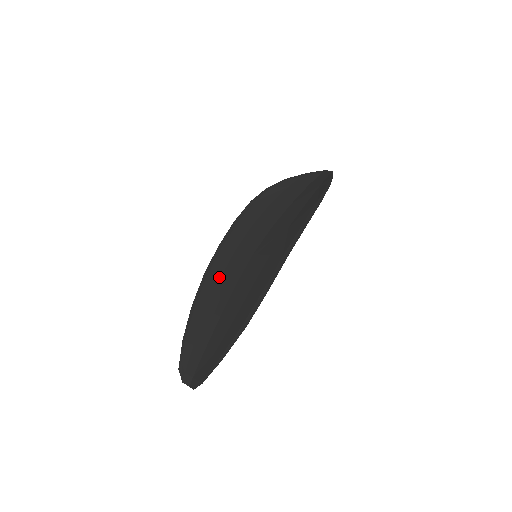
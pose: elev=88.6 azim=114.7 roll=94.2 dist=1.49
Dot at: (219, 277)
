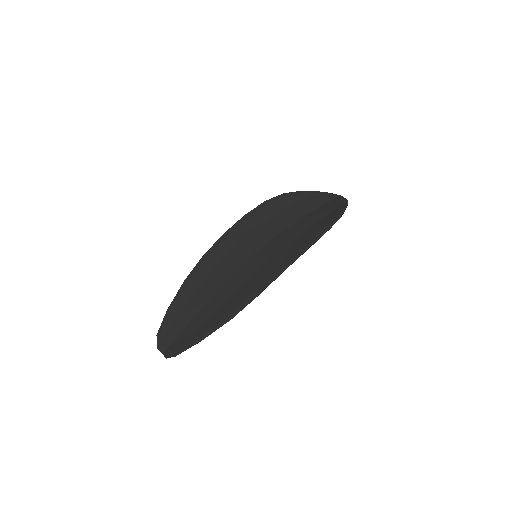
Dot at: (217, 263)
